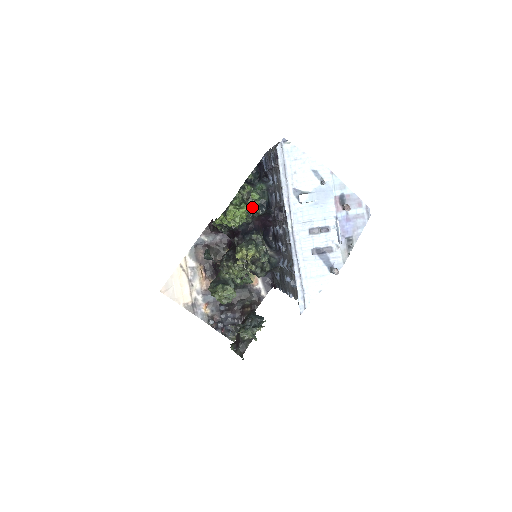
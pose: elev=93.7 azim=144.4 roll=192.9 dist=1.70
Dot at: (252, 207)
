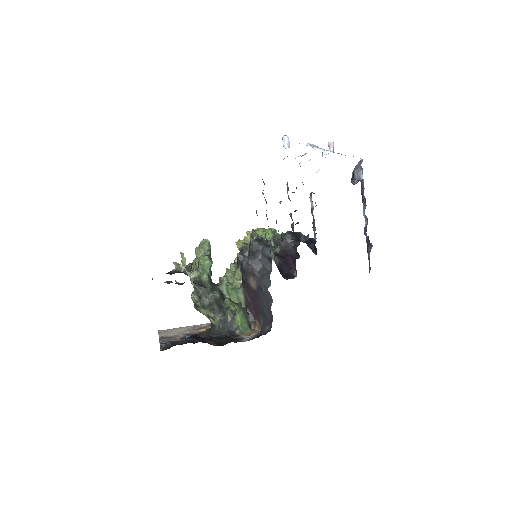
Dot at: (280, 234)
